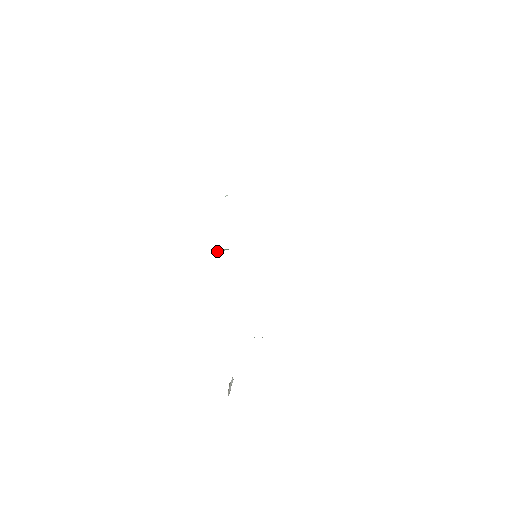
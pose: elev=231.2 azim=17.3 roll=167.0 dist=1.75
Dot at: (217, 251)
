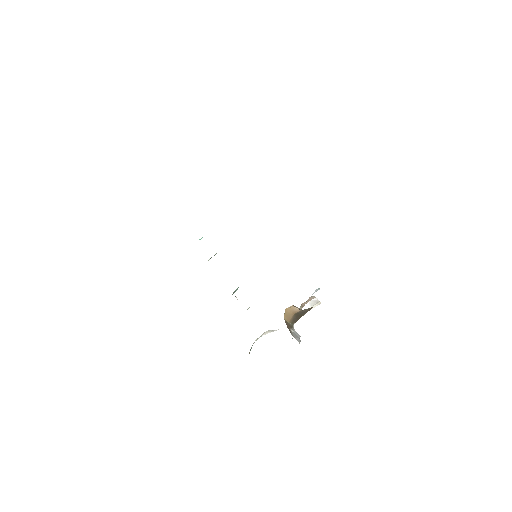
Dot at: (234, 292)
